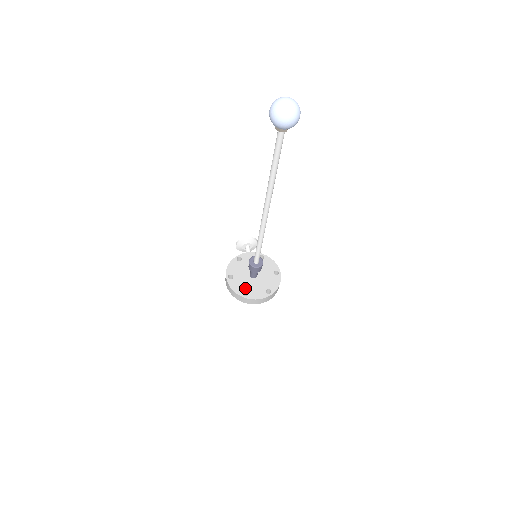
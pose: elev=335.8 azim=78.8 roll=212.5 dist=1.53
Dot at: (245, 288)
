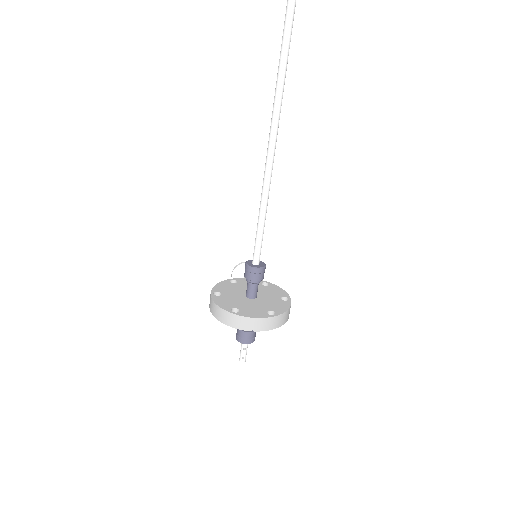
Dot at: (236, 305)
